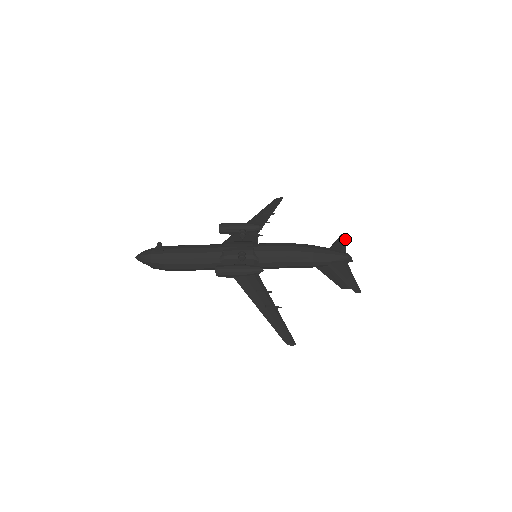
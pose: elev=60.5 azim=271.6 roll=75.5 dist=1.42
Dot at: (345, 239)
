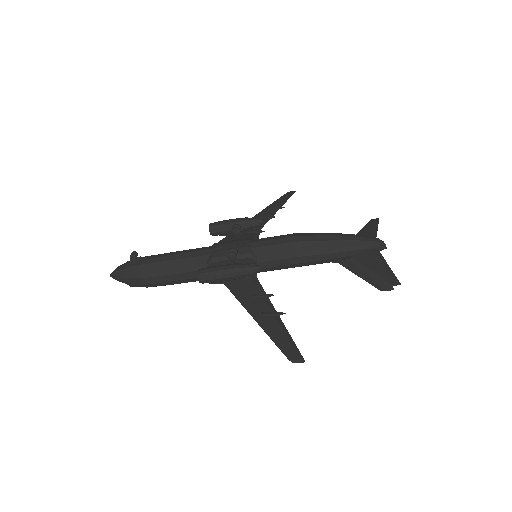
Dot at: (375, 224)
